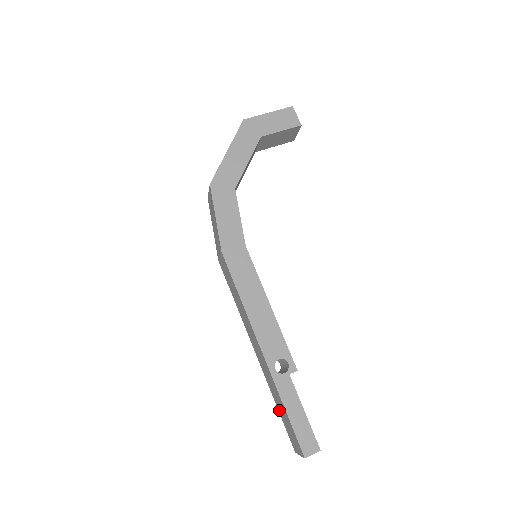
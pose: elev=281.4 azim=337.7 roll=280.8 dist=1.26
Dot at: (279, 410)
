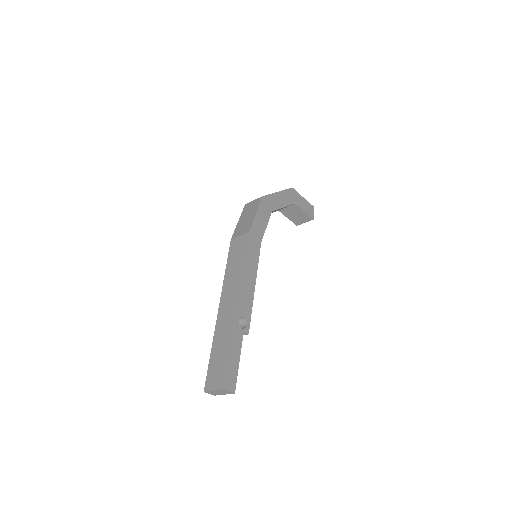
Dot at: (213, 354)
